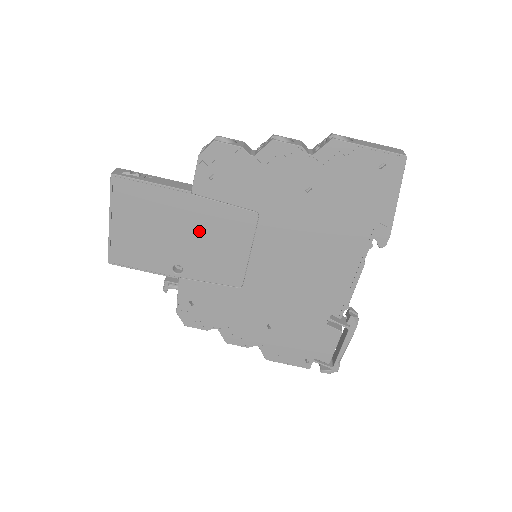
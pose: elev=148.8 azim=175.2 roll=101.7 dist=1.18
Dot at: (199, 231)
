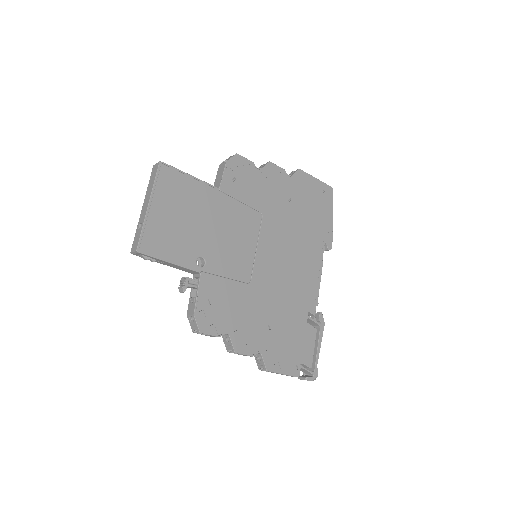
Dot at: (222, 224)
